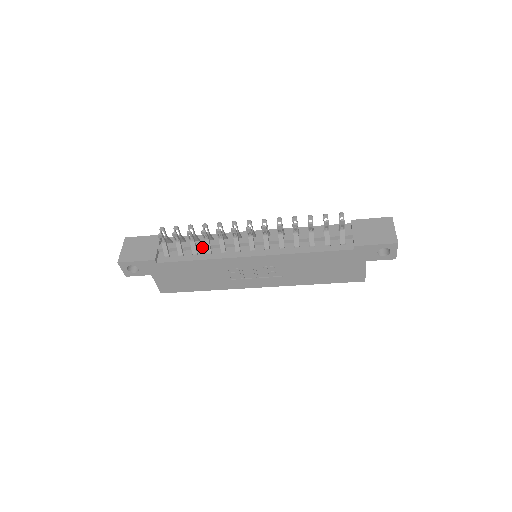
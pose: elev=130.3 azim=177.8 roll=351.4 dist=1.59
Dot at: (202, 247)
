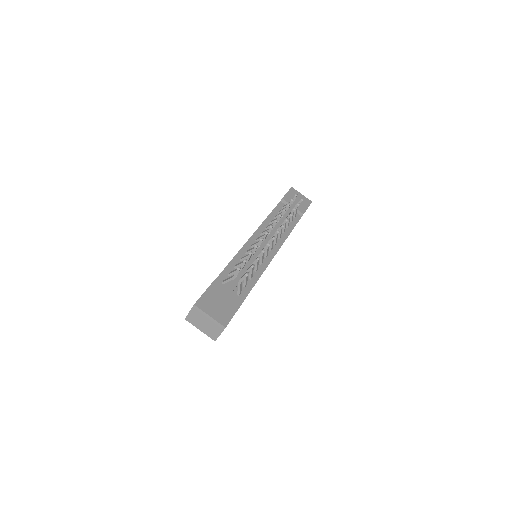
Dot at: occluded
